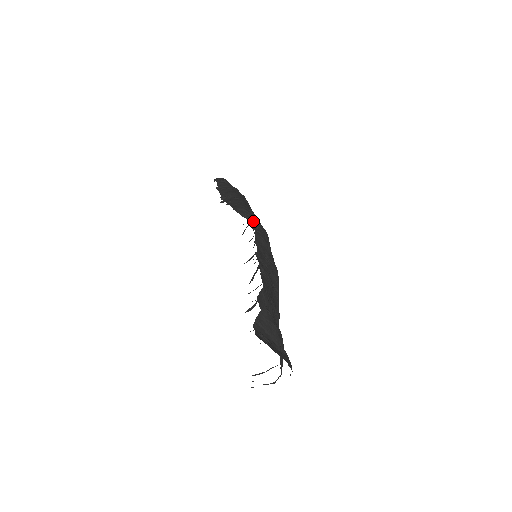
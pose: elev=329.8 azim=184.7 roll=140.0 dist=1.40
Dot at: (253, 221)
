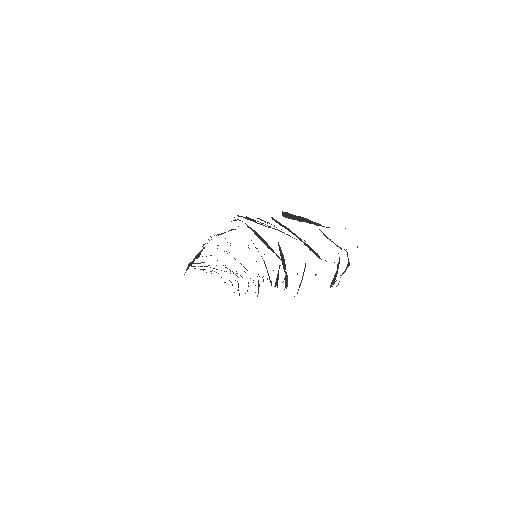
Dot at: (230, 230)
